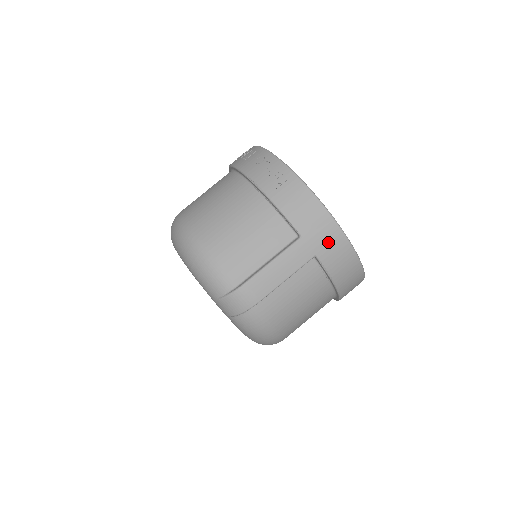
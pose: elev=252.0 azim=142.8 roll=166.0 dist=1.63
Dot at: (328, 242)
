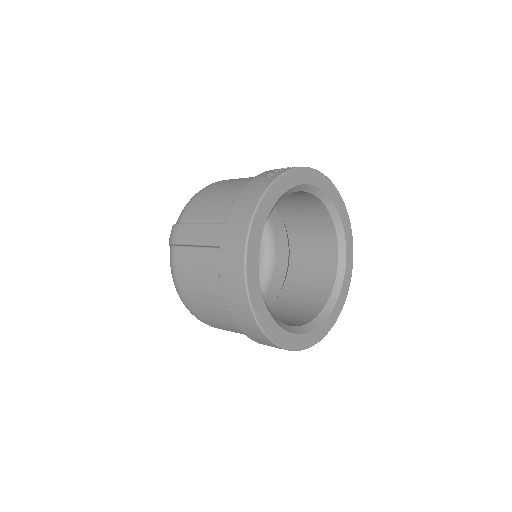
Dot at: (232, 244)
